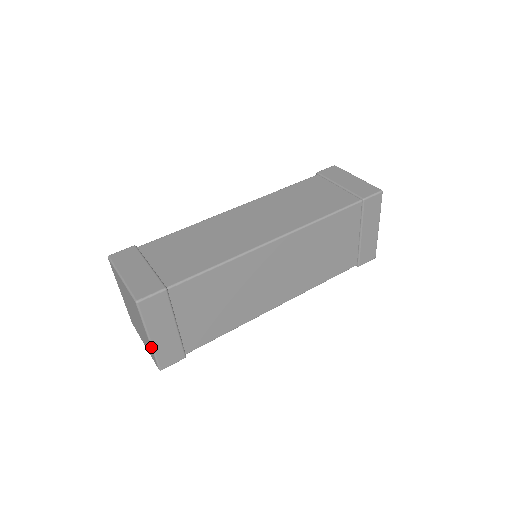
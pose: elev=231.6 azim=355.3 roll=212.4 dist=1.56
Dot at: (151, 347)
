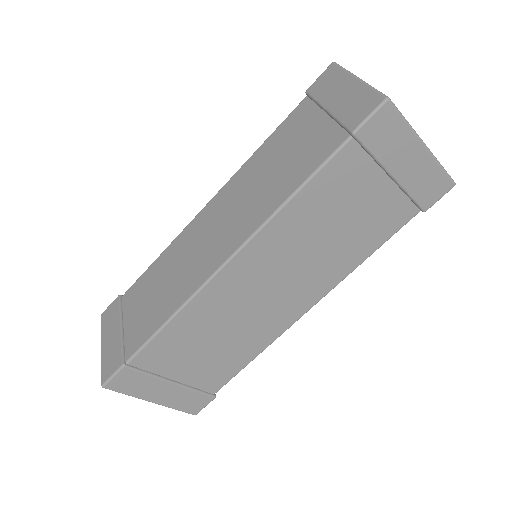
Dot at: (163, 405)
